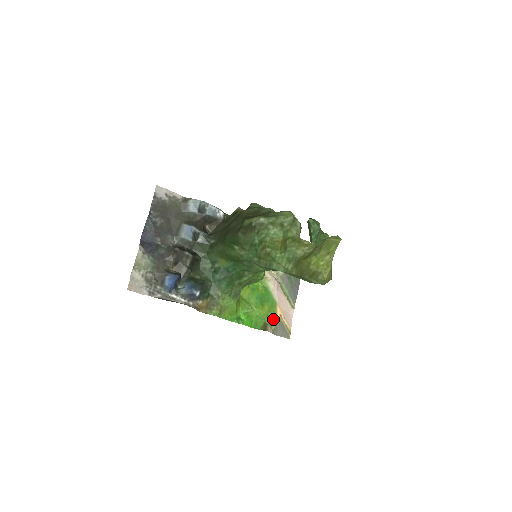
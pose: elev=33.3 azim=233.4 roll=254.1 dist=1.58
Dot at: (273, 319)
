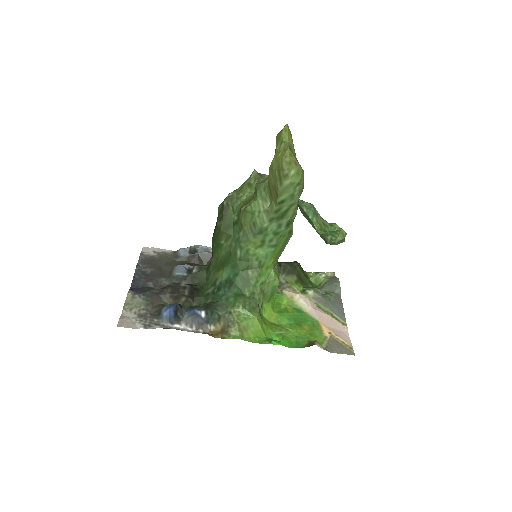
Dot at: (320, 337)
